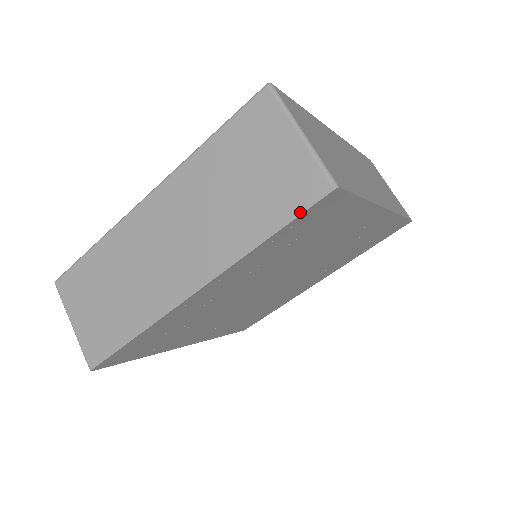
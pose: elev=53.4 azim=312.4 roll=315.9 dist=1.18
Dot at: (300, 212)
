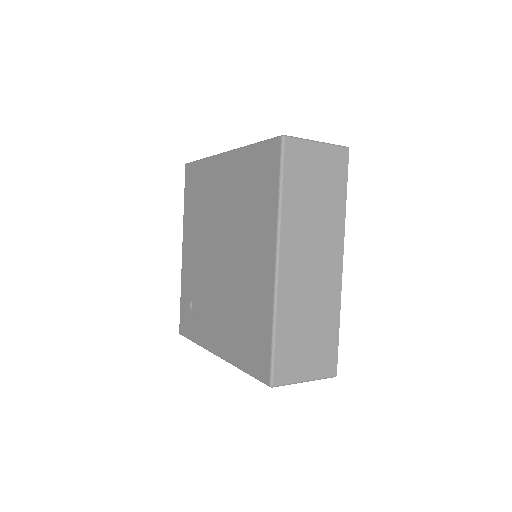
Dot at: occluded
